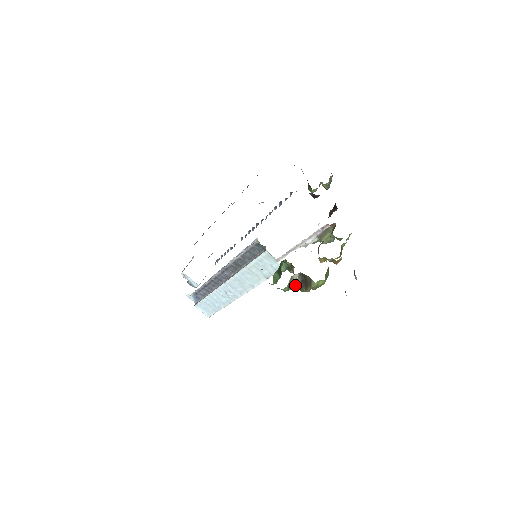
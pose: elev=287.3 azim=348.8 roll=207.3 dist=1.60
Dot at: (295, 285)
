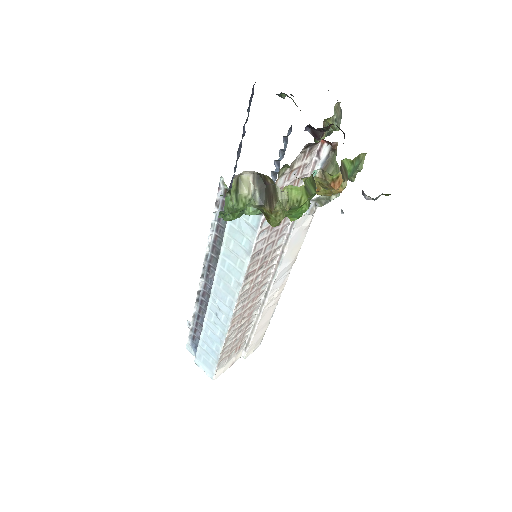
Dot at: (251, 200)
